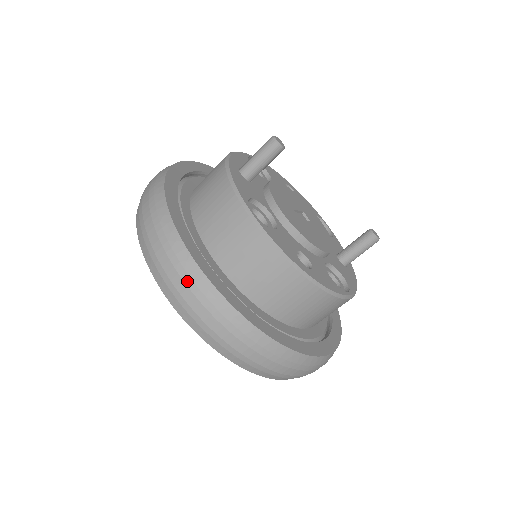
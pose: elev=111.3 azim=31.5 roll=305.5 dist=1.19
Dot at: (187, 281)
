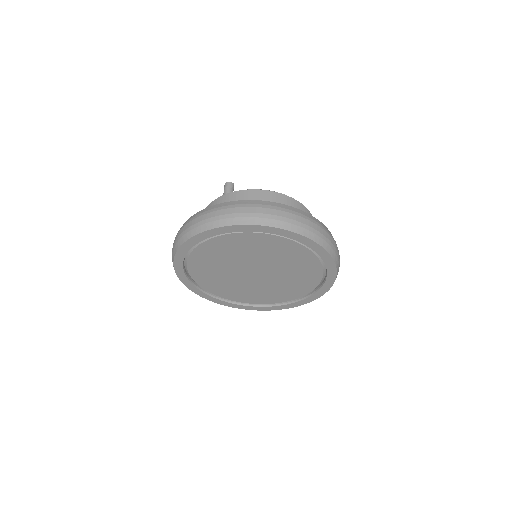
Dot at: (273, 208)
